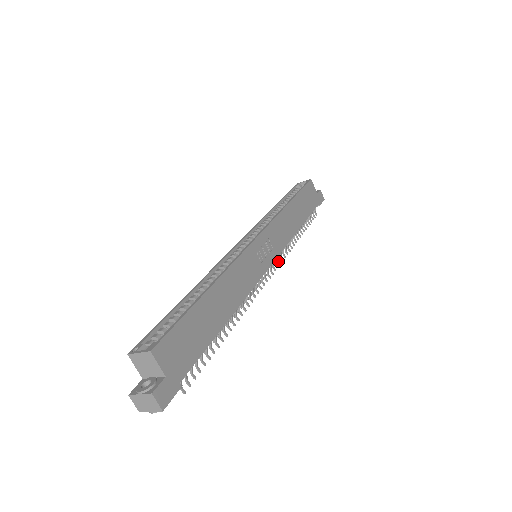
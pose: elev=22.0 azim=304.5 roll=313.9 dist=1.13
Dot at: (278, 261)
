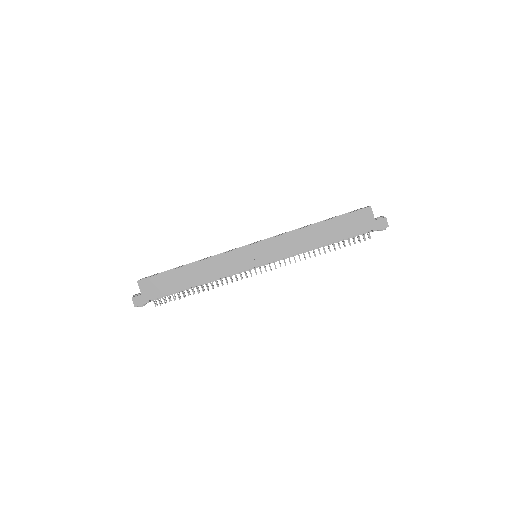
Dot at: (280, 265)
